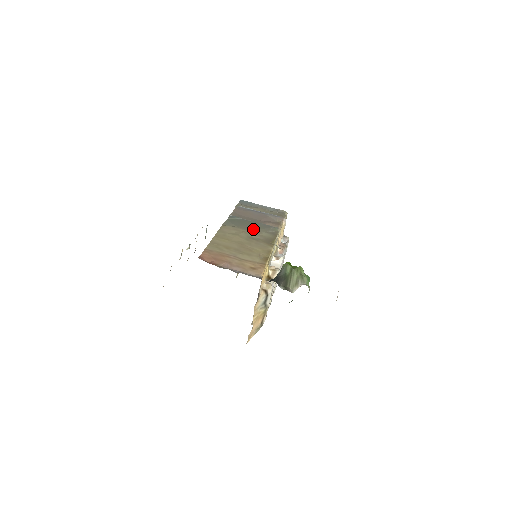
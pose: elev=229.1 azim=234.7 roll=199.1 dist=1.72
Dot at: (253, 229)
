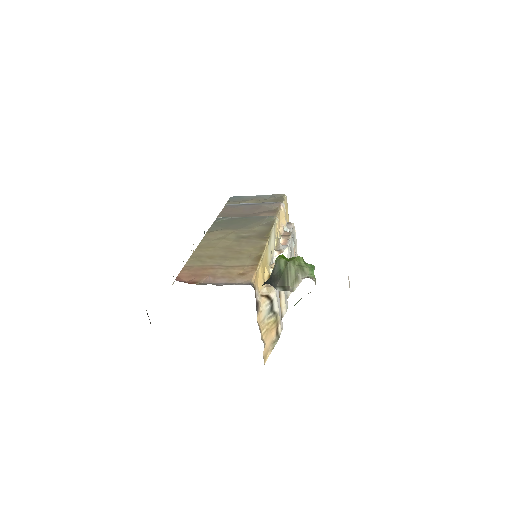
Dot at: (243, 226)
